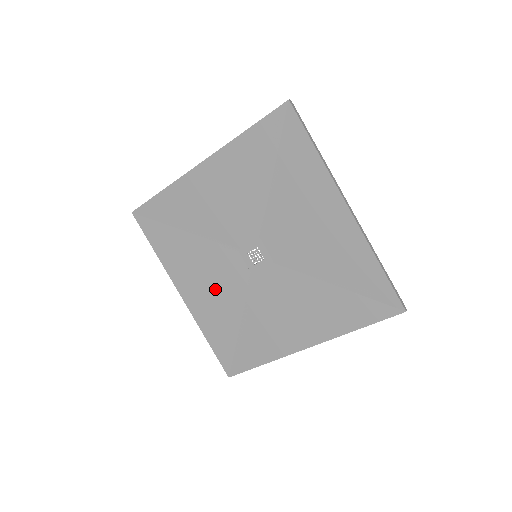
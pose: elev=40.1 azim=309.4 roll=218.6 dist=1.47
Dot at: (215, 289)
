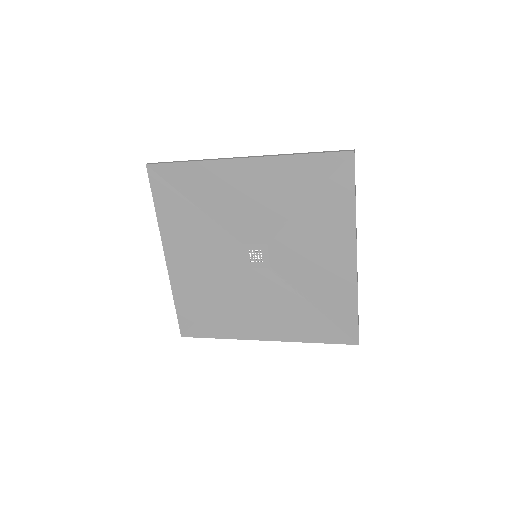
Dot at: (203, 266)
